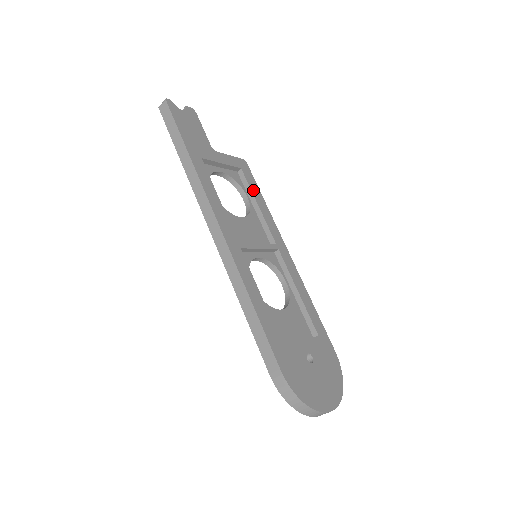
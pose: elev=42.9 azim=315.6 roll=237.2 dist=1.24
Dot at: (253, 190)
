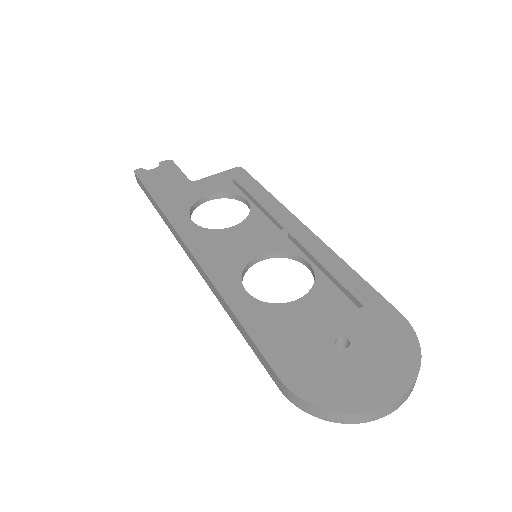
Dot at: (249, 190)
